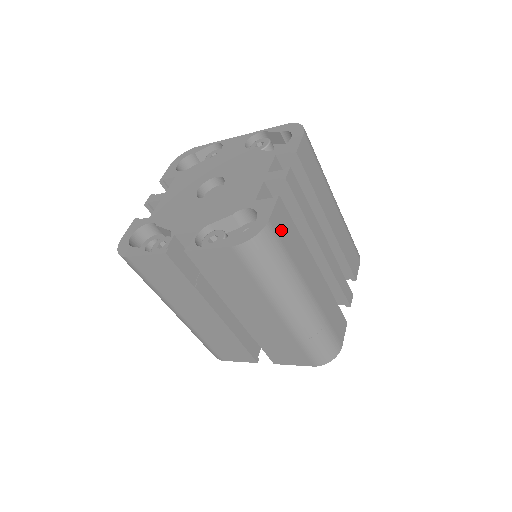
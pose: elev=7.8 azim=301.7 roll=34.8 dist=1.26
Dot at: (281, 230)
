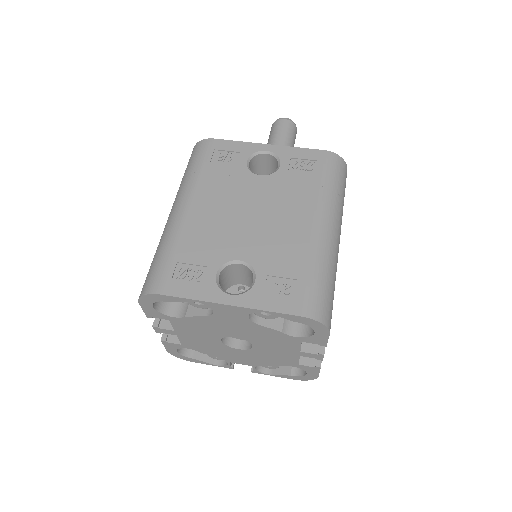
Dot at: occluded
